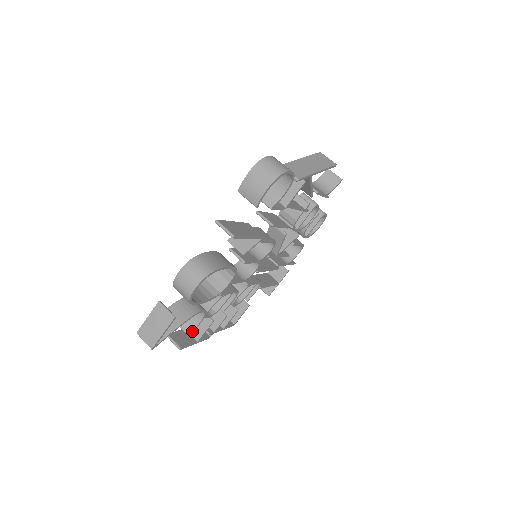
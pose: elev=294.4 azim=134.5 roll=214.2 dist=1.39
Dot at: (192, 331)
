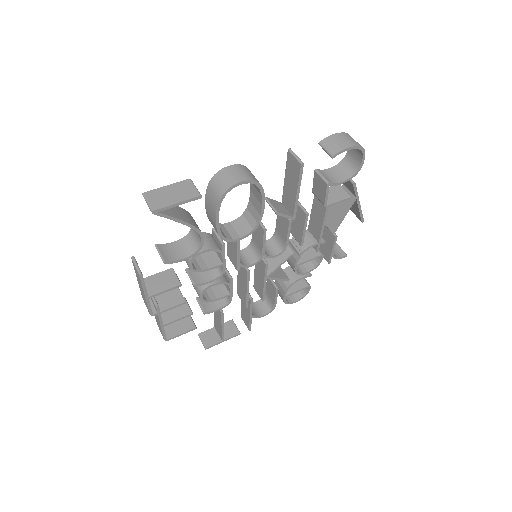
Dot at: (170, 261)
